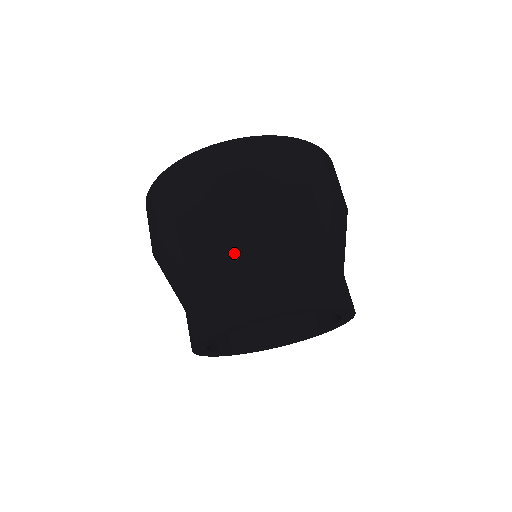
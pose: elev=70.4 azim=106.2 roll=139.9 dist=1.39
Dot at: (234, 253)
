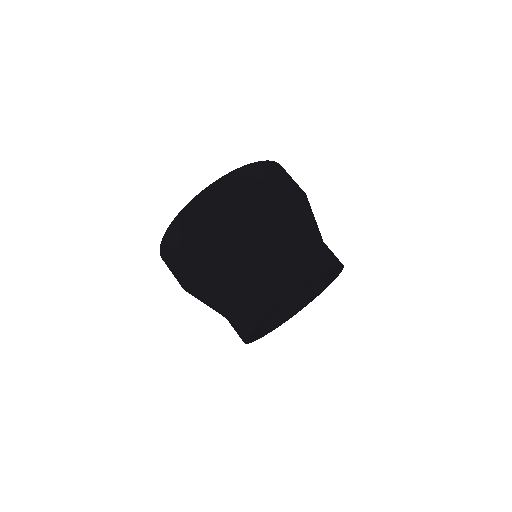
Dot at: (254, 258)
